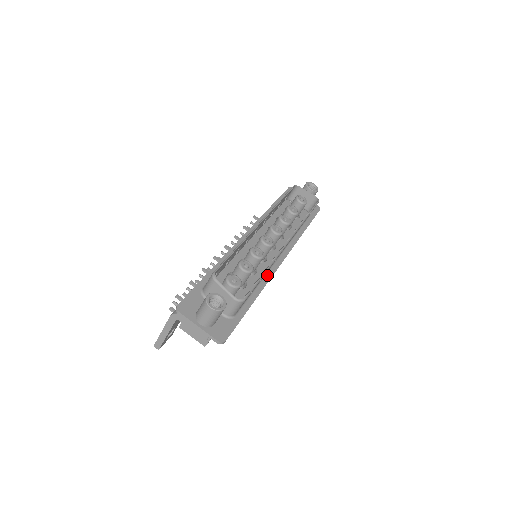
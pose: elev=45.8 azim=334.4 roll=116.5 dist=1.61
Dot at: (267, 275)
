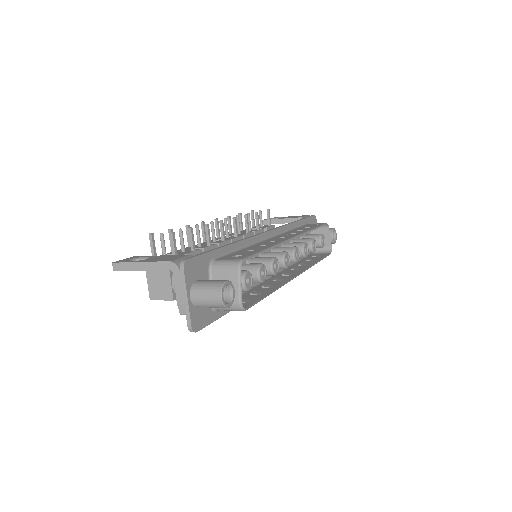
Dot at: occluded
